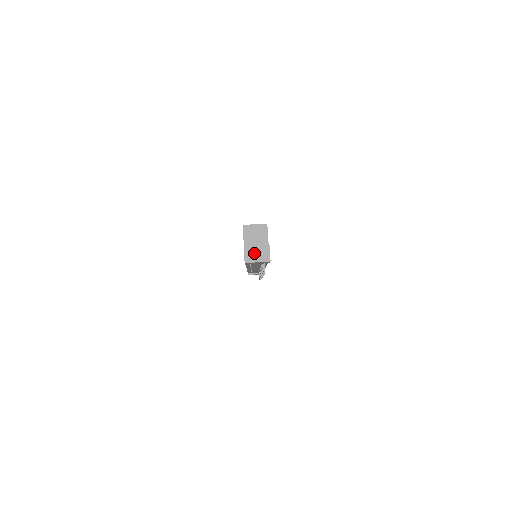
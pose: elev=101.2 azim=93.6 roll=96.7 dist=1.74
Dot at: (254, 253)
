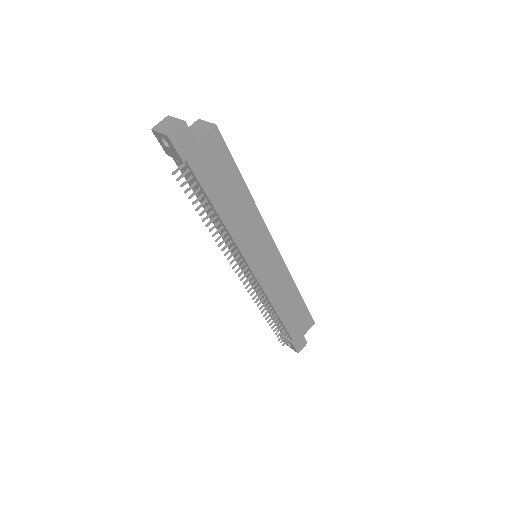
Dot at: (166, 124)
